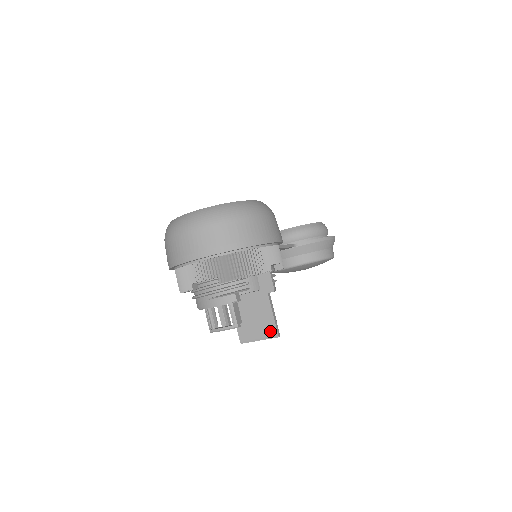
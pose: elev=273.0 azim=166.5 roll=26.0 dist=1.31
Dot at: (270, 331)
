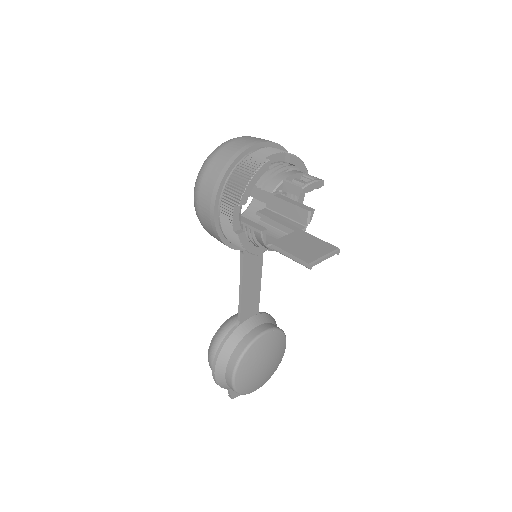
Dot at: (329, 248)
